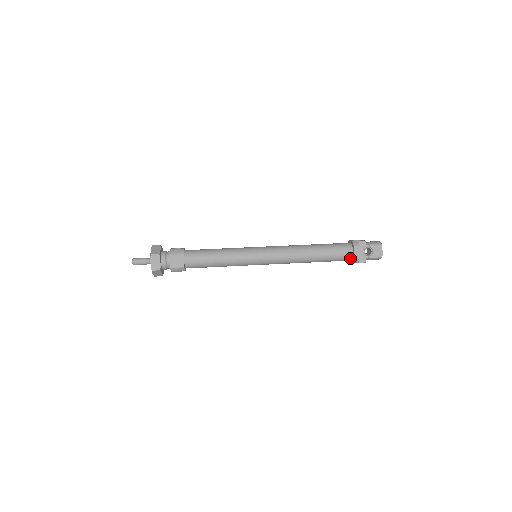
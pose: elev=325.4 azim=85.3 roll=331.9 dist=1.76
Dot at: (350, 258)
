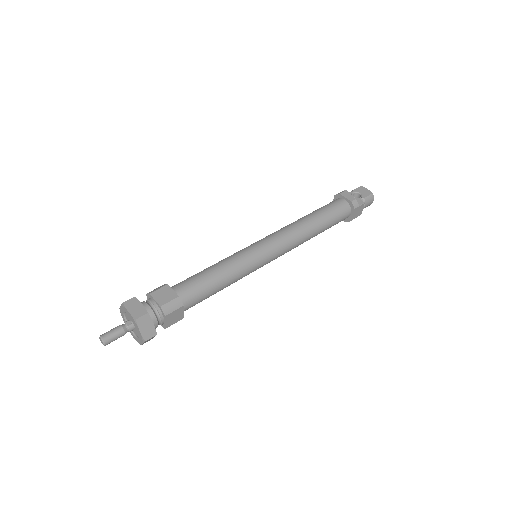
Dot at: (347, 207)
